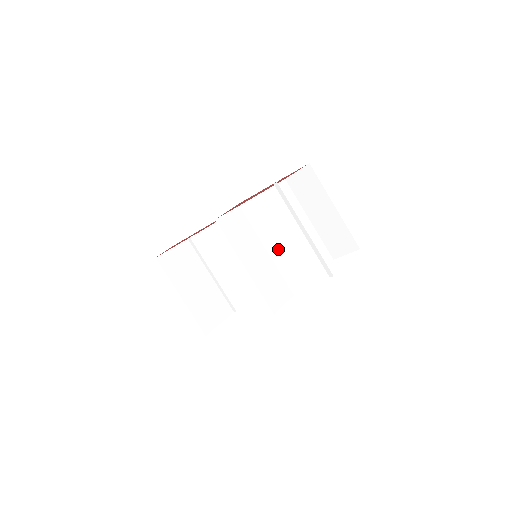
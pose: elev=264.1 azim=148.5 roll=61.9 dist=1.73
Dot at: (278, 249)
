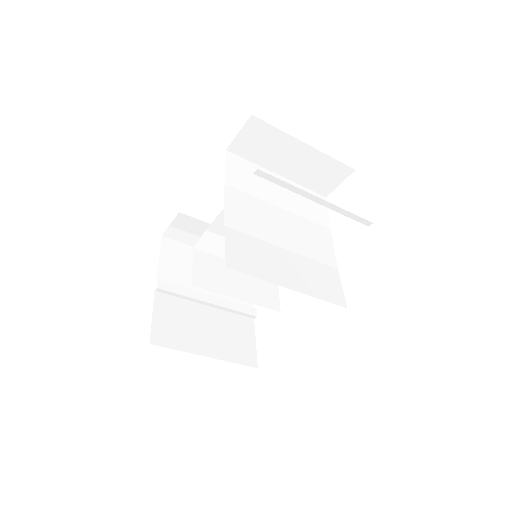
Dot at: (289, 236)
